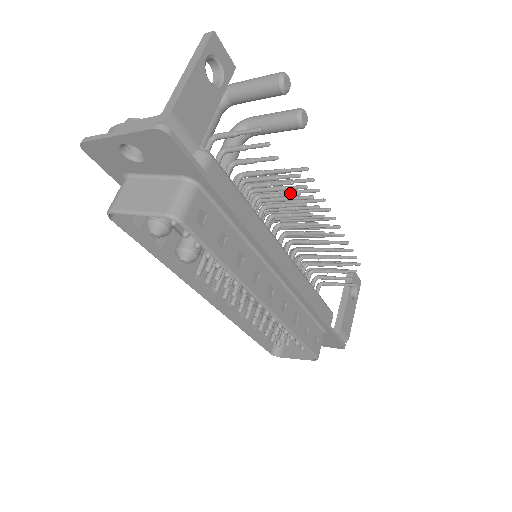
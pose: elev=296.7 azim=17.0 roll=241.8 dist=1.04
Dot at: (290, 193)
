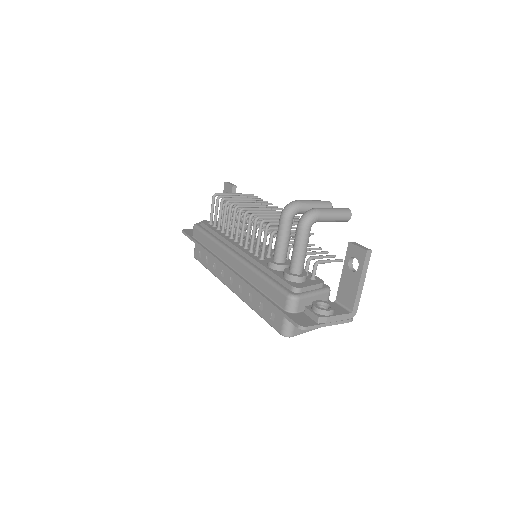
Dot at: occluded
